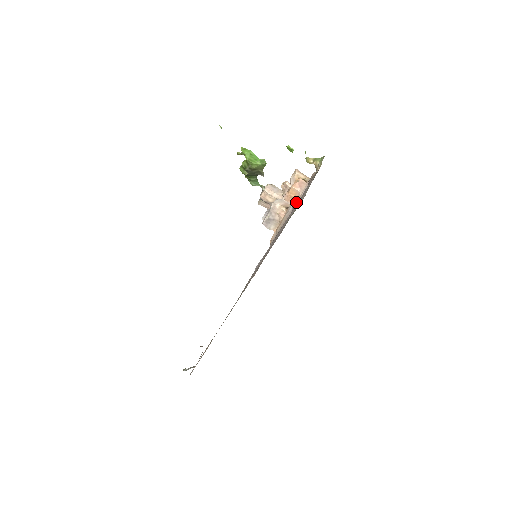
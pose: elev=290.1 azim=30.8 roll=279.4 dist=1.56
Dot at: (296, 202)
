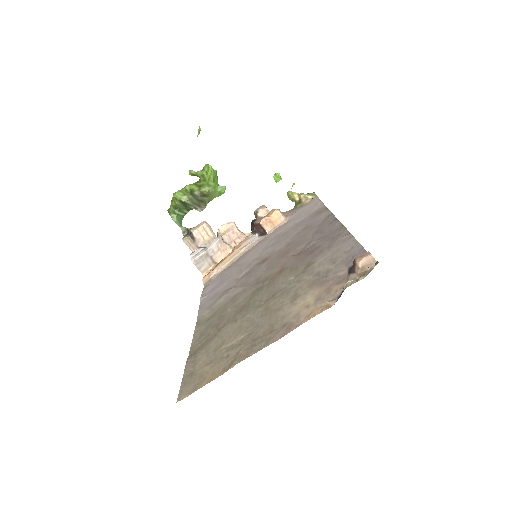
Dot at: (275, 228)
